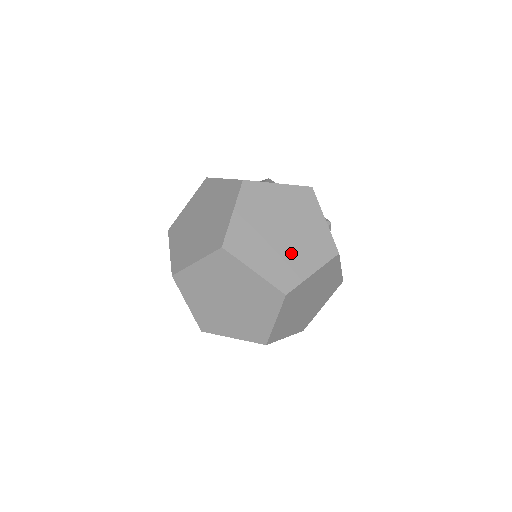
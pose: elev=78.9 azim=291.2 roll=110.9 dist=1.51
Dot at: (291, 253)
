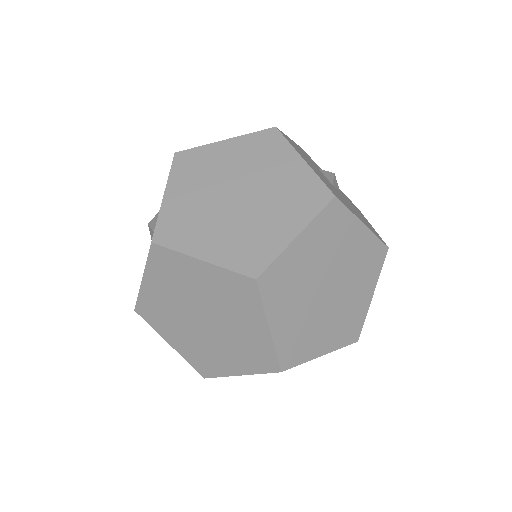
Dot at: (319, 321)
